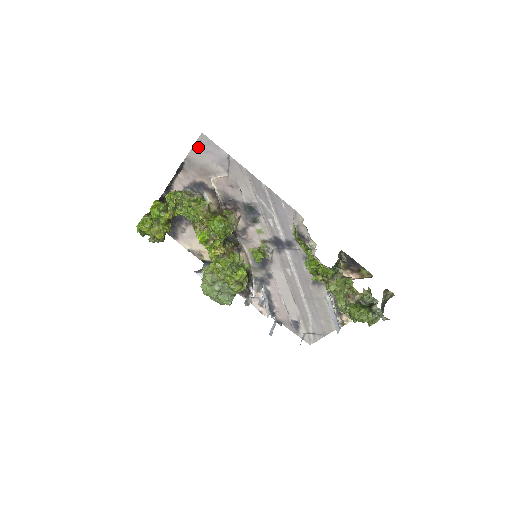
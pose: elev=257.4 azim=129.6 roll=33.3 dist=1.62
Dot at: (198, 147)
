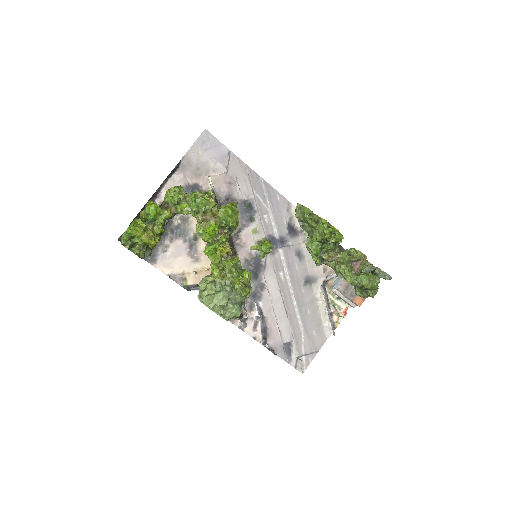
Dot at: (199, 144)
